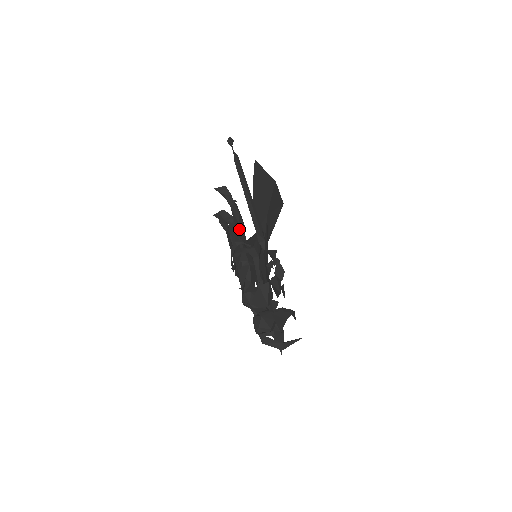
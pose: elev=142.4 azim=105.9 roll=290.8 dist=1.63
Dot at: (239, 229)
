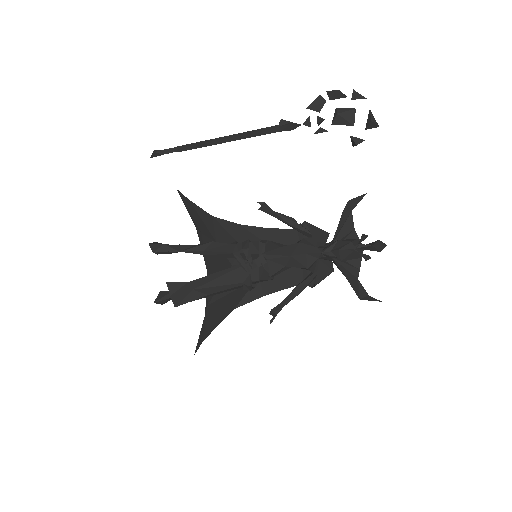
Dot at: (217, 243)
